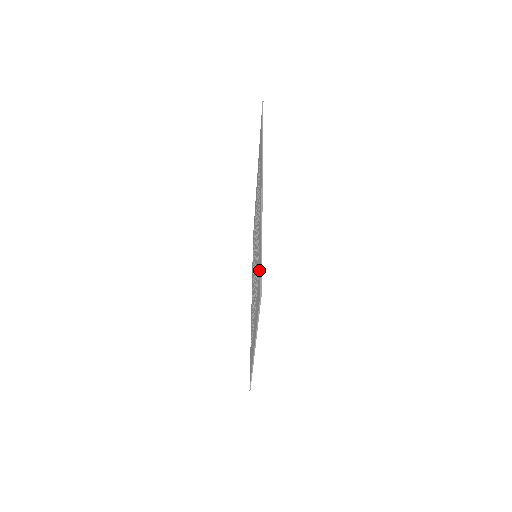
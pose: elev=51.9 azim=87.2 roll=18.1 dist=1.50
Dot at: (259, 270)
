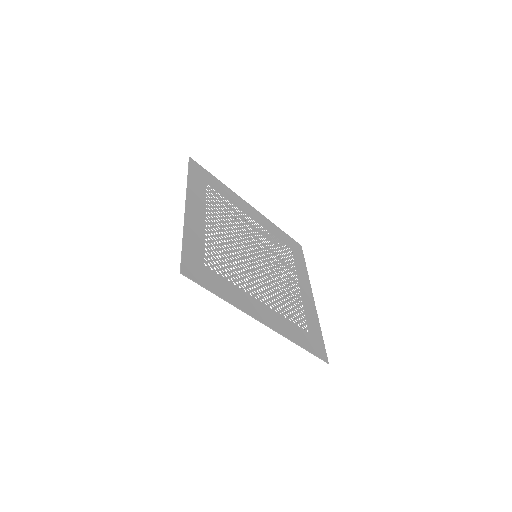
Dot at: (195, 260)
